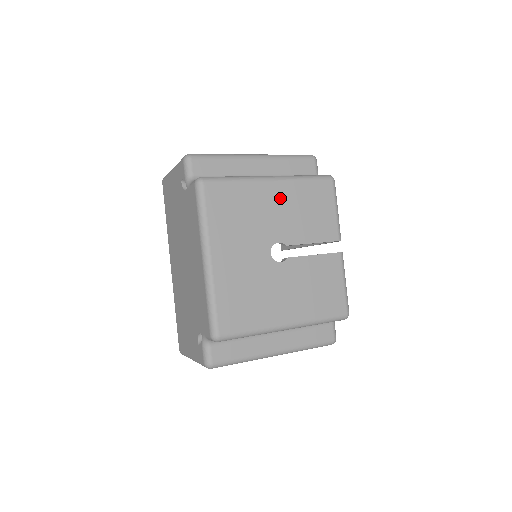
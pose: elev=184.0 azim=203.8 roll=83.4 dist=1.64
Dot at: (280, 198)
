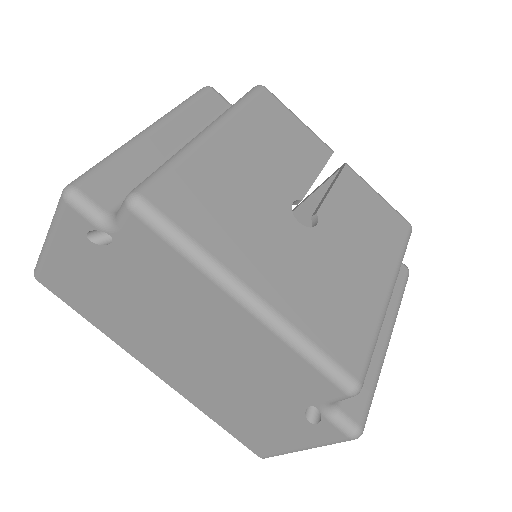
Dot at: (243, 147)
